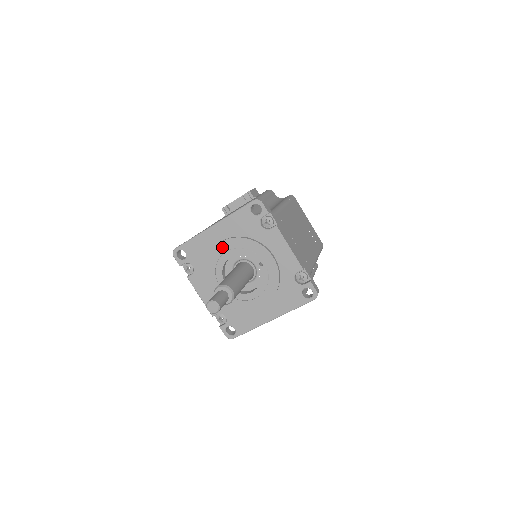
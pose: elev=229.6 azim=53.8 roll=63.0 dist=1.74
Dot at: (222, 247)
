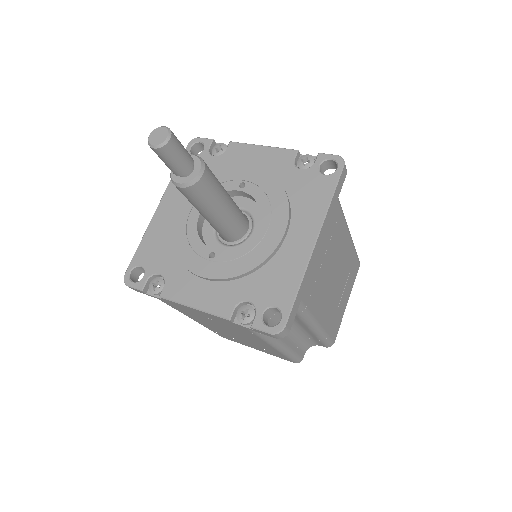
Dot at: (182, 212)
